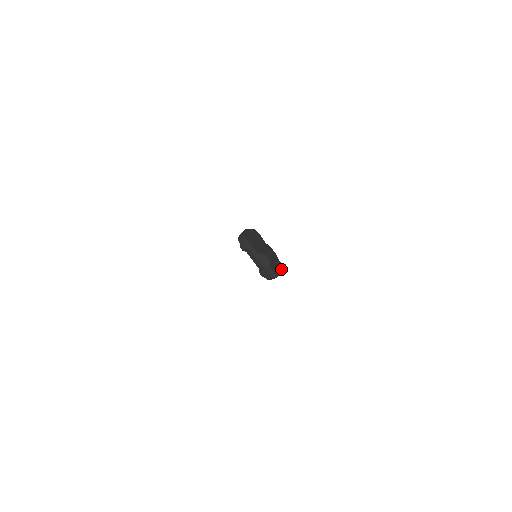
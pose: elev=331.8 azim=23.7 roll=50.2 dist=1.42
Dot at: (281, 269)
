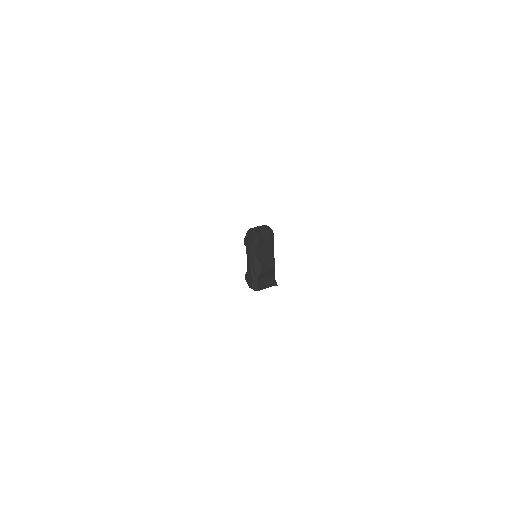
Dot at: (268, 286)
